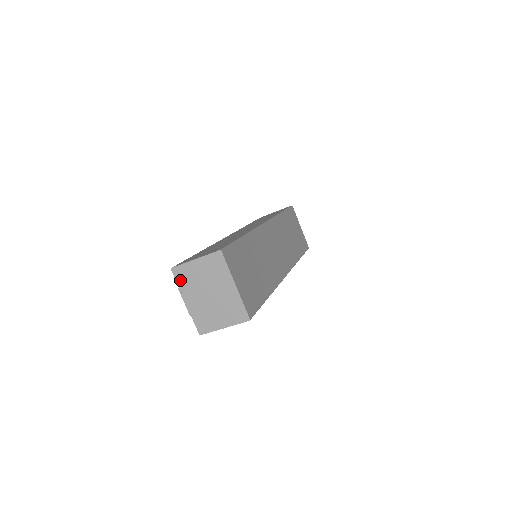
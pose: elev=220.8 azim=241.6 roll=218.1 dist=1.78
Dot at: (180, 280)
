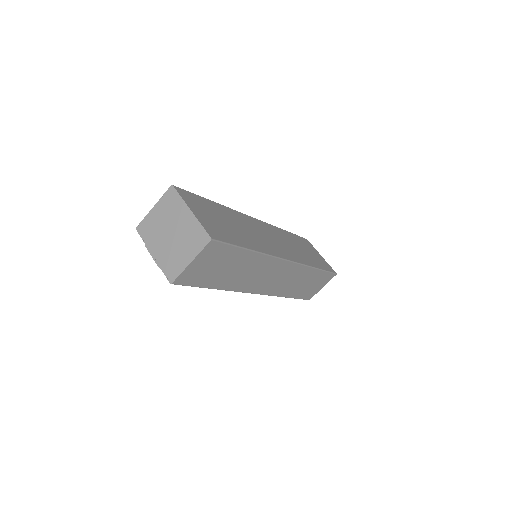
Dot at: (145, 235)
